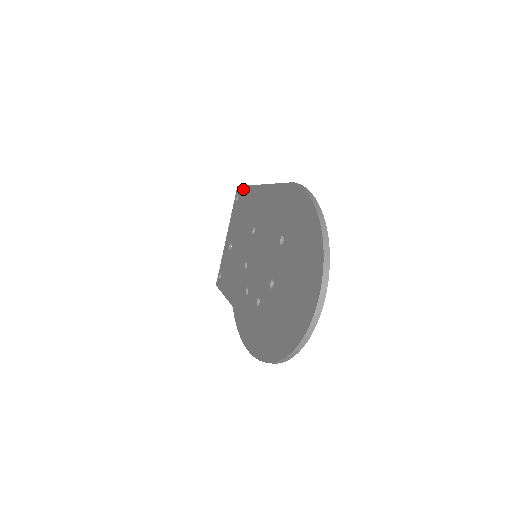
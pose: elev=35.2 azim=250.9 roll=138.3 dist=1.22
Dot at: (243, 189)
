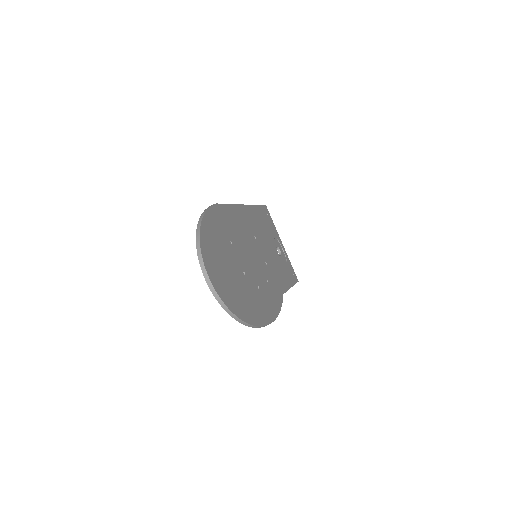
Dot at: occluded
